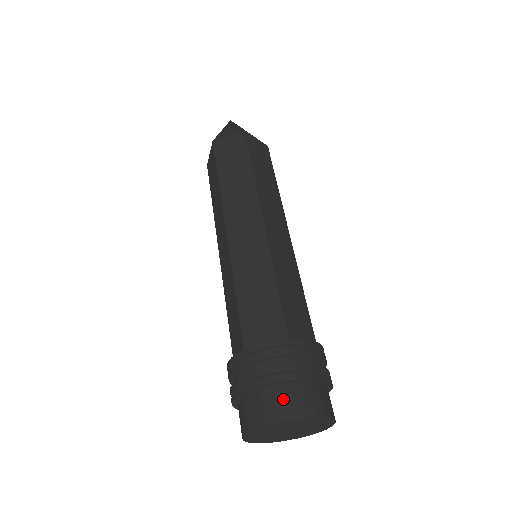
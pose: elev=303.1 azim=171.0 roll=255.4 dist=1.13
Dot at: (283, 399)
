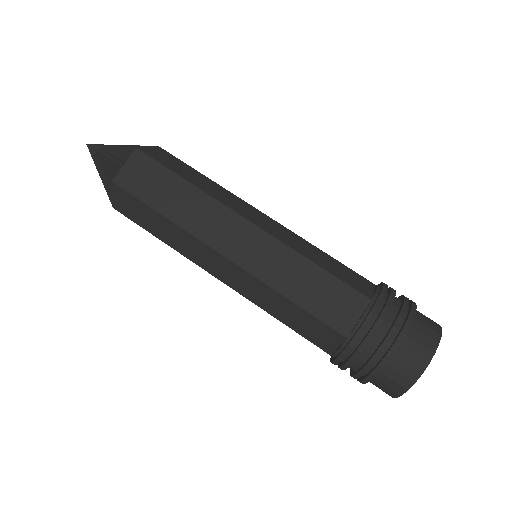
Dot at: (415, 346)
